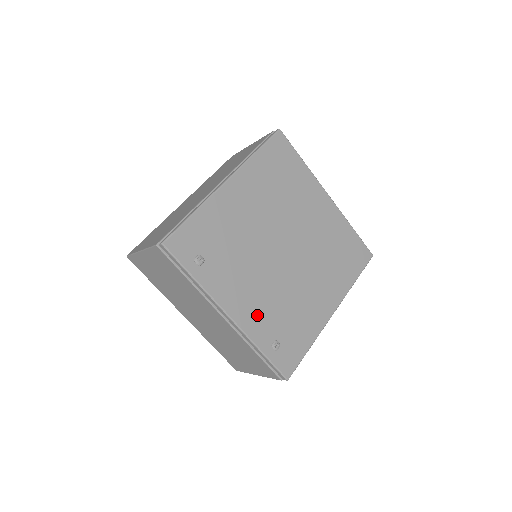
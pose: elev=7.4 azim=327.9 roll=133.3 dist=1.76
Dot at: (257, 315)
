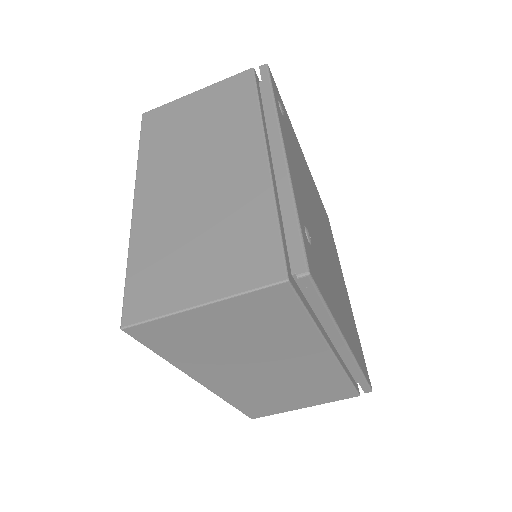
Dot at: (300, 196)
